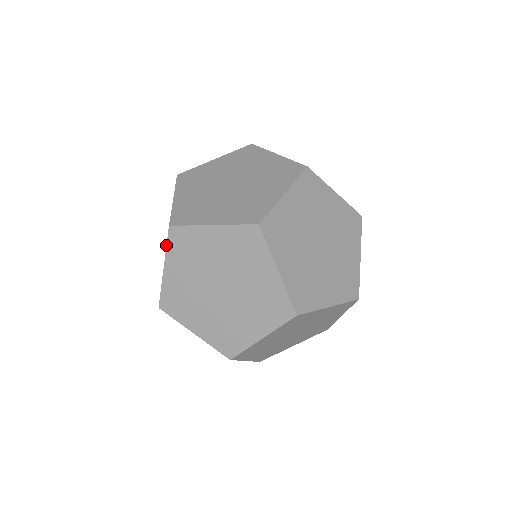
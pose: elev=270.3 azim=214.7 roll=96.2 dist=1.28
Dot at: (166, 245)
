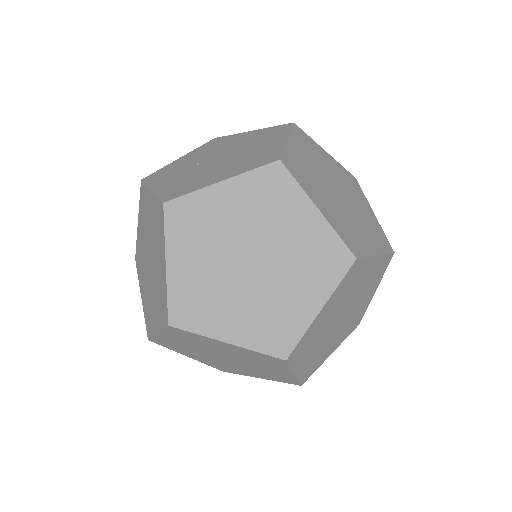
Dot at: (290, 368)
